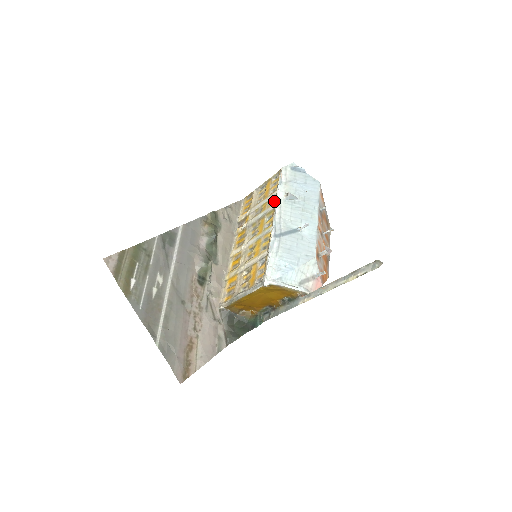
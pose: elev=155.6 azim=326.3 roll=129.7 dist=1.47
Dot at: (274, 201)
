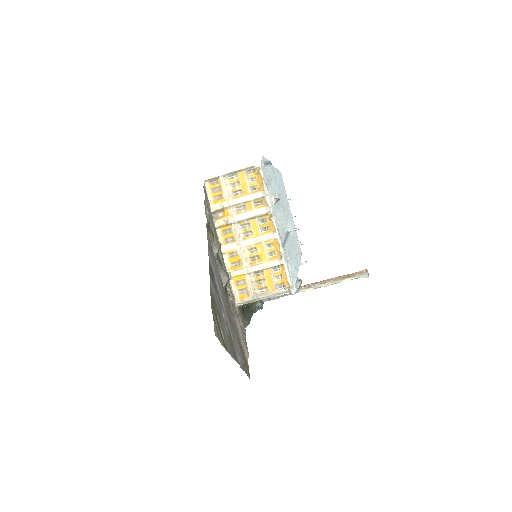
Dot at: (261, 202)
